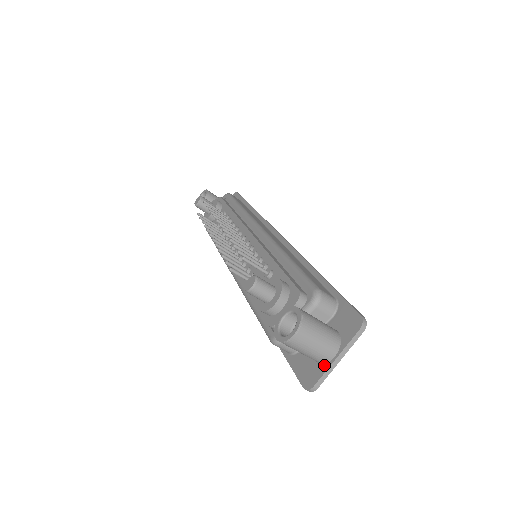
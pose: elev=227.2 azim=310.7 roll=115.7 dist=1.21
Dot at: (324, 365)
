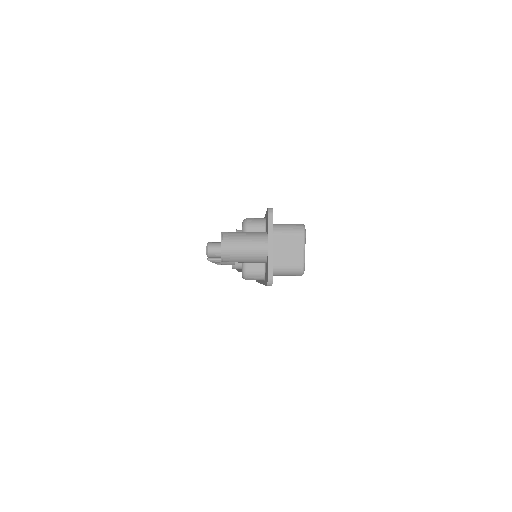
Dot at: (267, 259)
